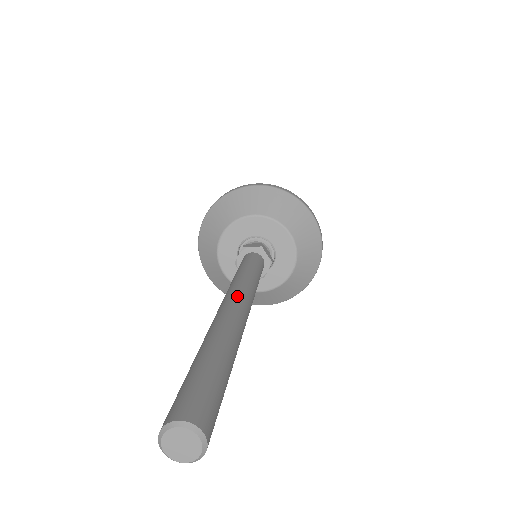
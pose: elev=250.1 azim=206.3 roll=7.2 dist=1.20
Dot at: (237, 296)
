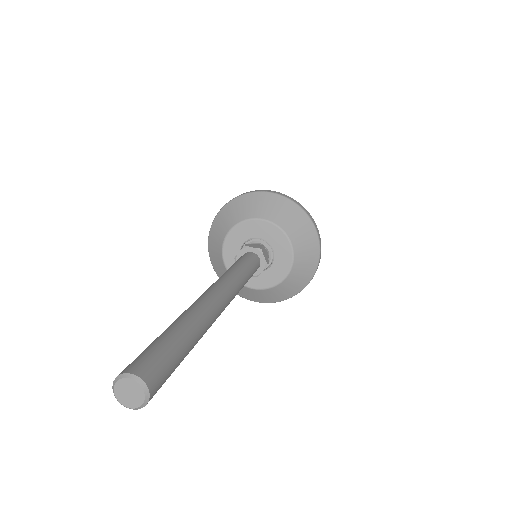
Dot at: (208, 289)
